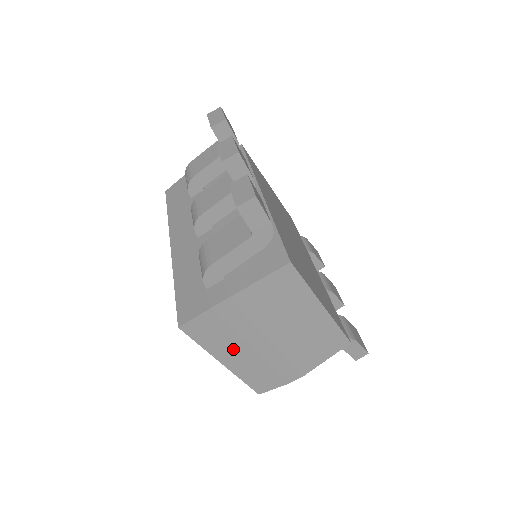
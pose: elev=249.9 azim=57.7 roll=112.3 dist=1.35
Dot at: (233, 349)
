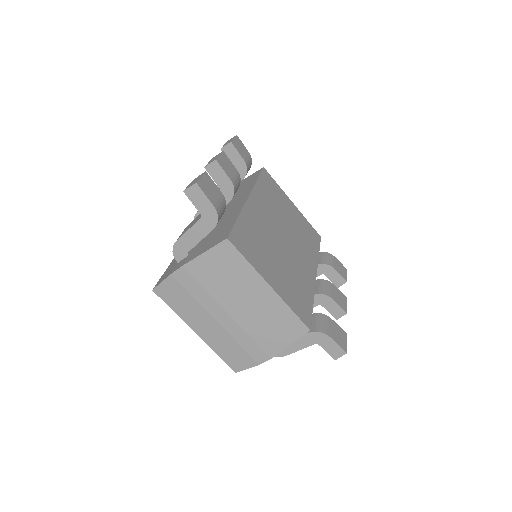
Dot at: (199, 318)
